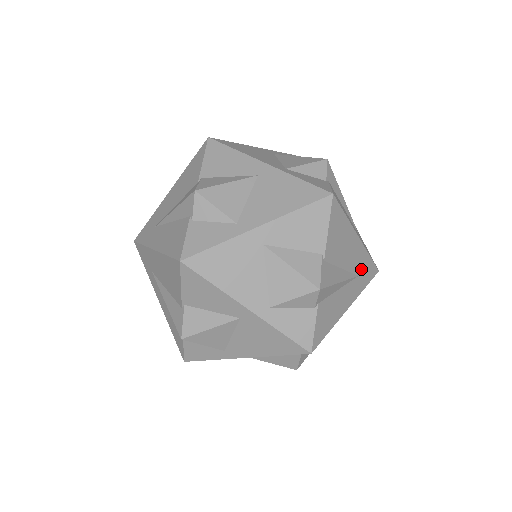
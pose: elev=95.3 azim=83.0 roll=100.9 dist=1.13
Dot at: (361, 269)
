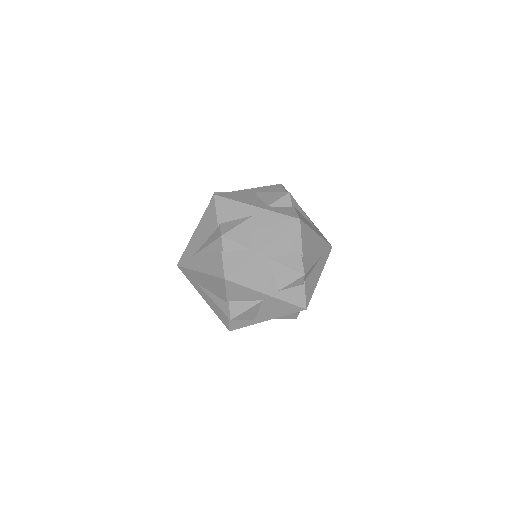
Dot at: (317, 230)
